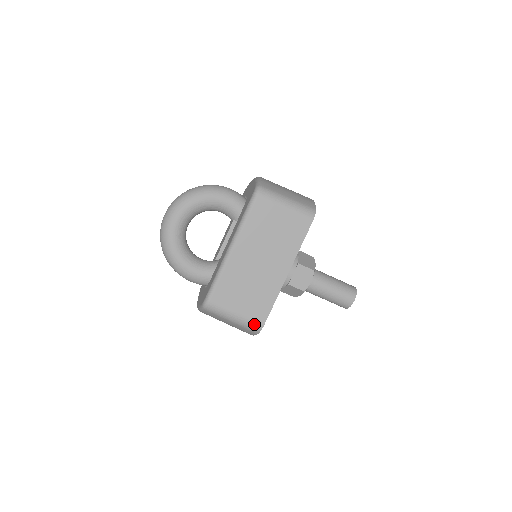
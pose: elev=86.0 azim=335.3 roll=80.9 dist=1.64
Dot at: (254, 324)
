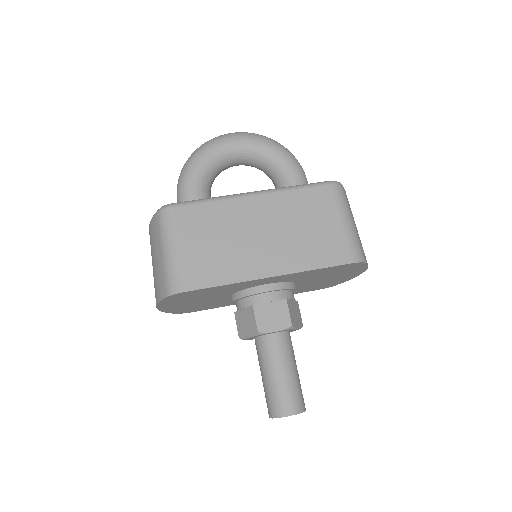
Dot at: (178, 279)
